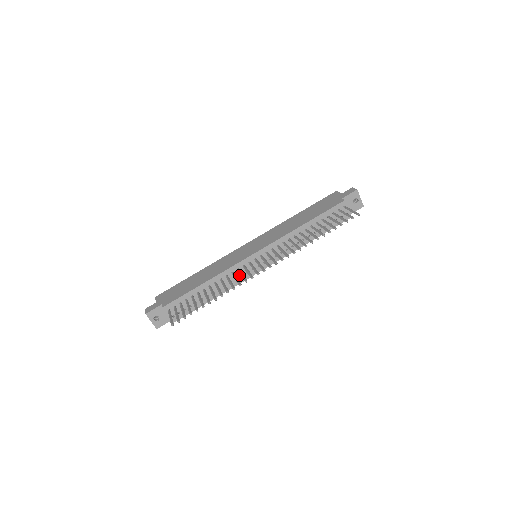
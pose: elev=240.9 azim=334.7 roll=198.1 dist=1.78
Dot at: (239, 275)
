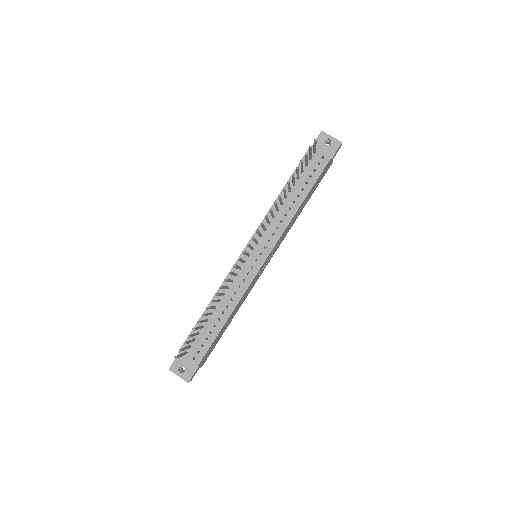
Dot at: (240, 281)
